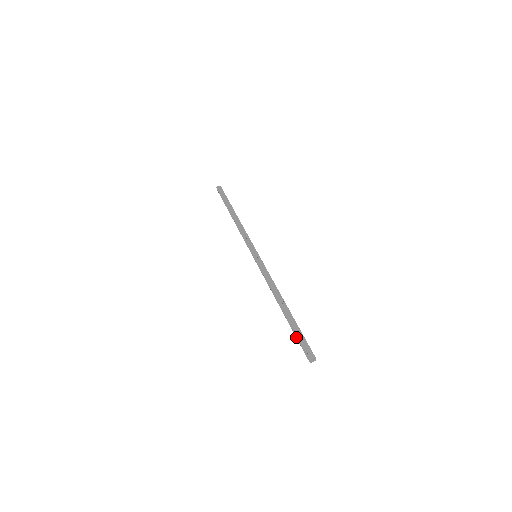
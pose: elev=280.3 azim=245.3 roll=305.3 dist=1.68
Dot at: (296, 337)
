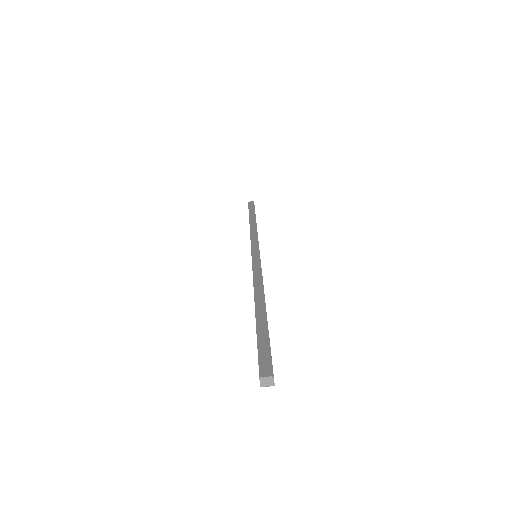
Dot at: occluded
